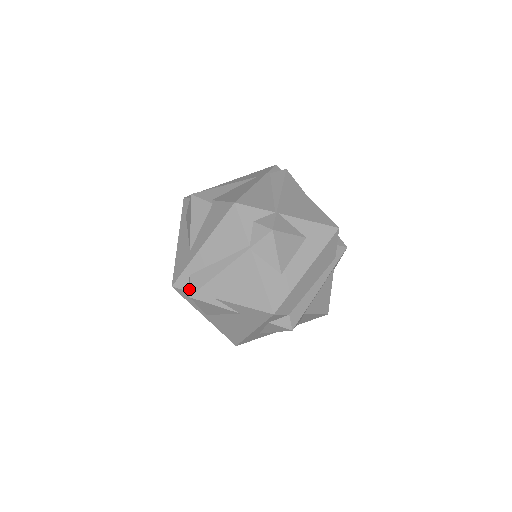
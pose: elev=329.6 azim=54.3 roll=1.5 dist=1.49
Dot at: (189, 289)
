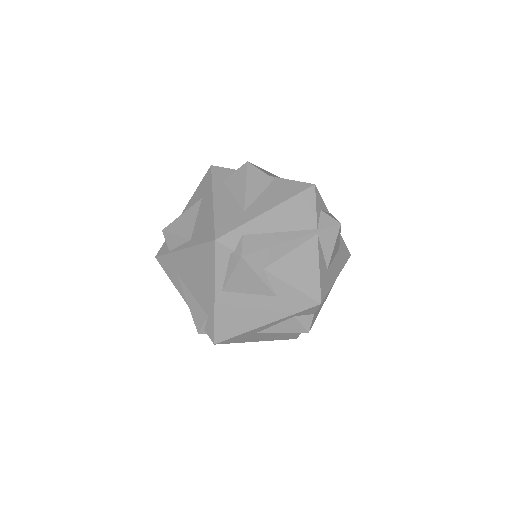
Dot at: (242, 248)
